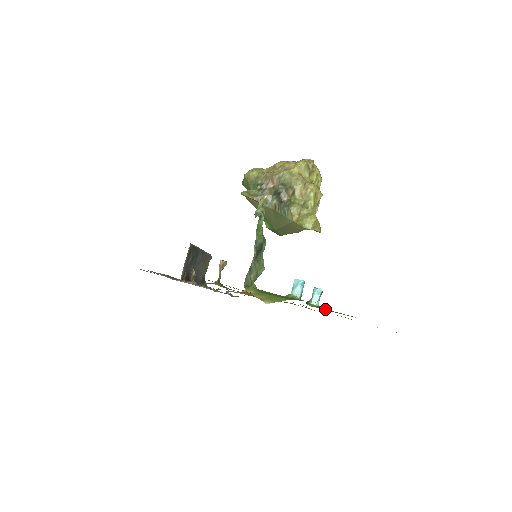
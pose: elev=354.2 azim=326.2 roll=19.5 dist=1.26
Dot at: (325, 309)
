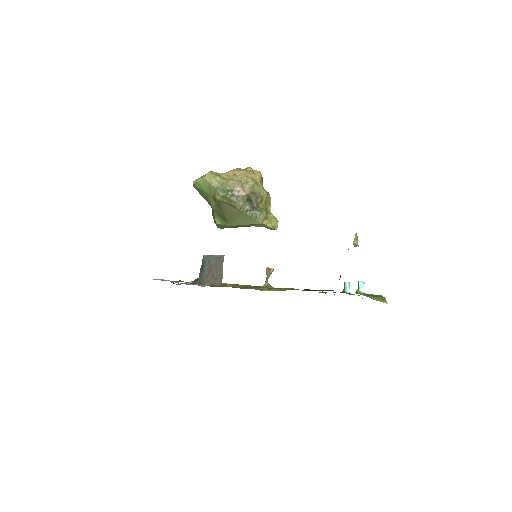
Dot at: occluded
